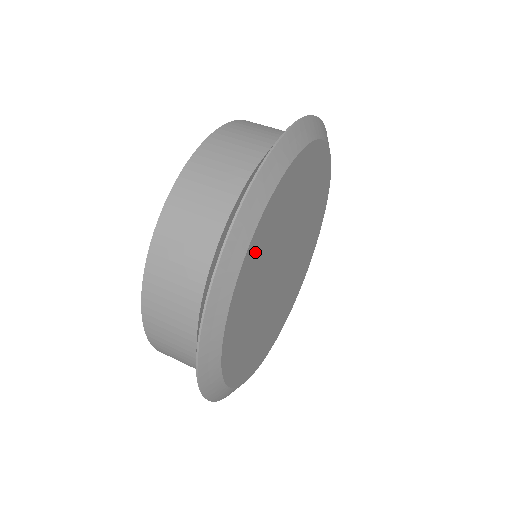
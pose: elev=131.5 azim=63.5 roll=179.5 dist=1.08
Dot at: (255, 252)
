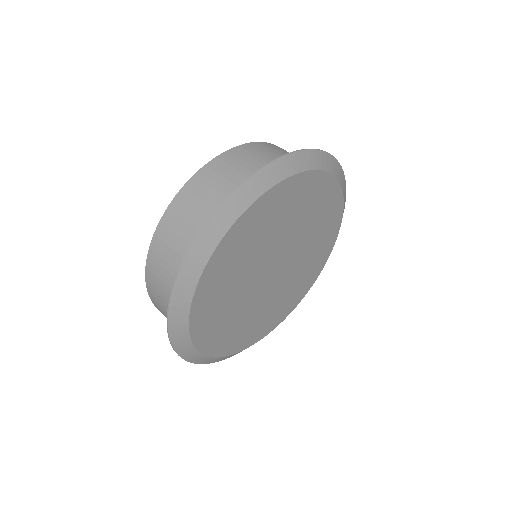
Dot at: (204, 313)
